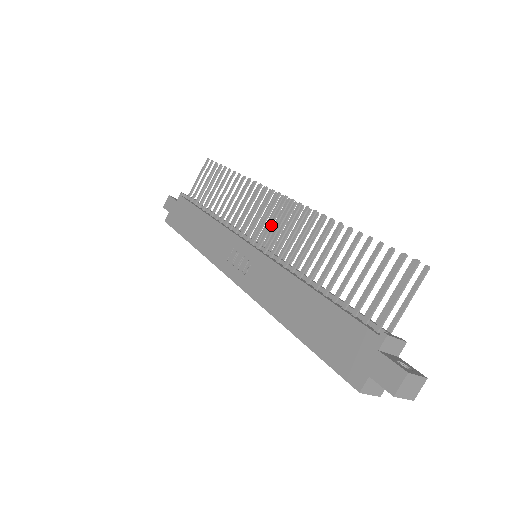
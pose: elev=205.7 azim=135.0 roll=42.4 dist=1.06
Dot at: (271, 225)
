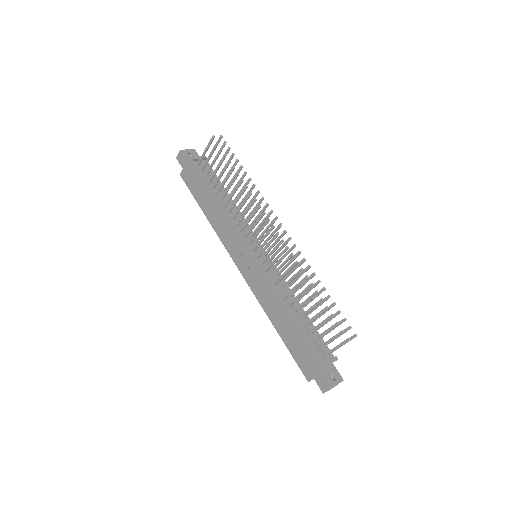
Dot at: (267, 247)
